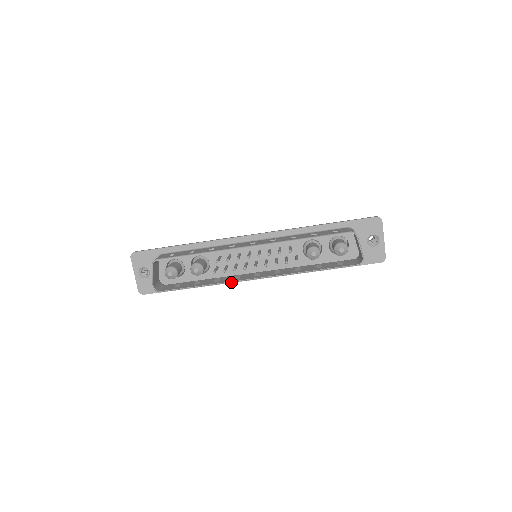
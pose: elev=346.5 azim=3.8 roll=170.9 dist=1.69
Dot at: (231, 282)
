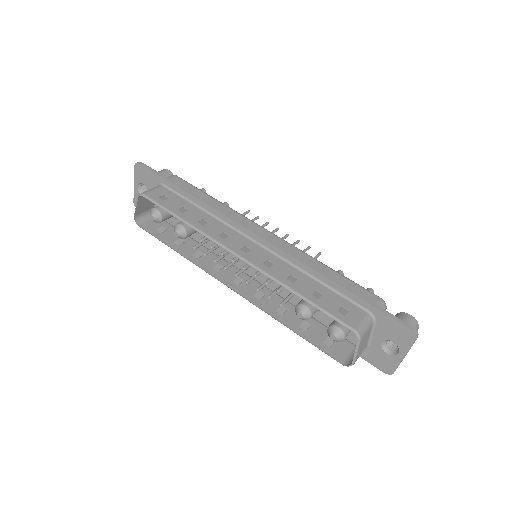
Dot at: (205, 271)
